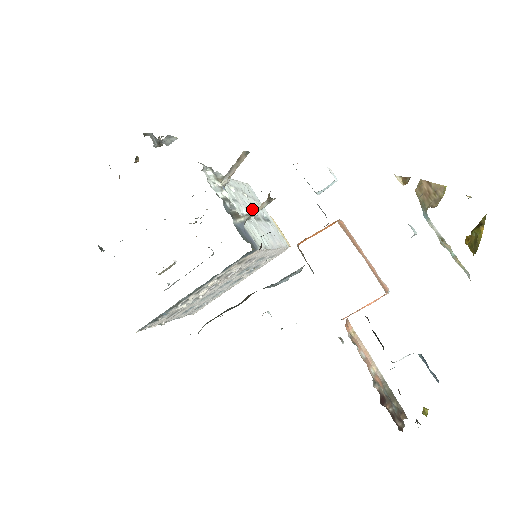
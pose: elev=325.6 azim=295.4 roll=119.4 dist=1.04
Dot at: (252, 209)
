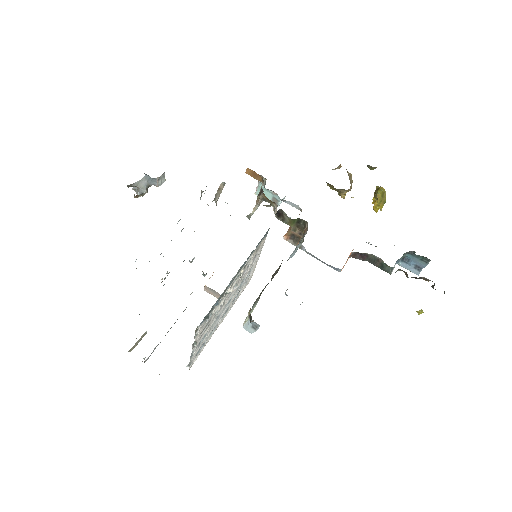
Dot at: occluded
